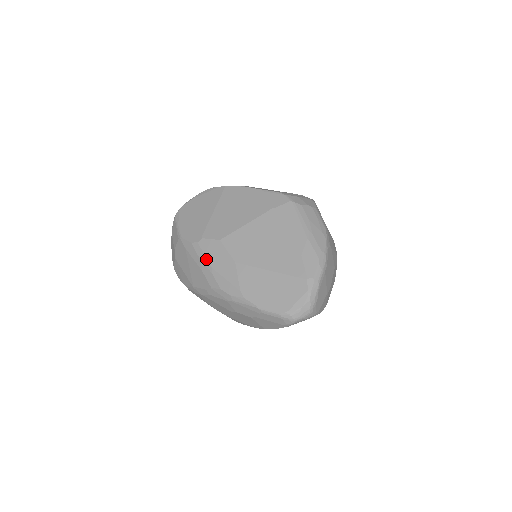
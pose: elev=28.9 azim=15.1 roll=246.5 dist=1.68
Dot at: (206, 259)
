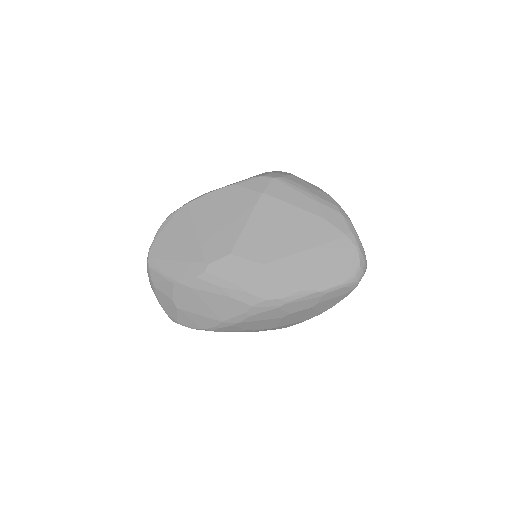
Dot at: (228, 282)
